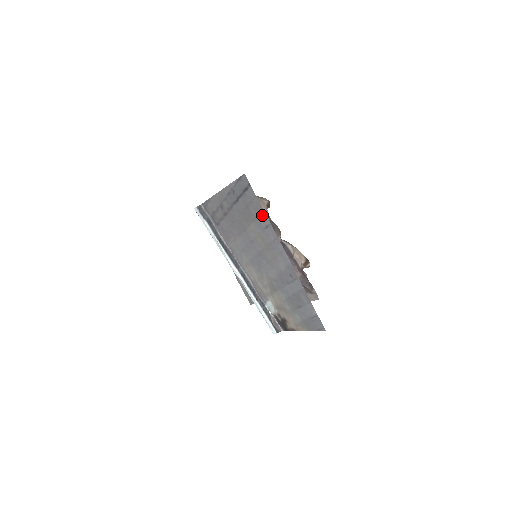
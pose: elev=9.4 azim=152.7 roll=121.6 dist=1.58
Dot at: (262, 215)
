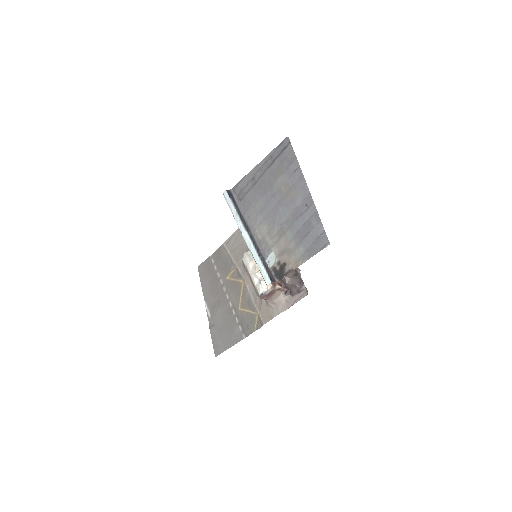
Dot at: (294, 162)
